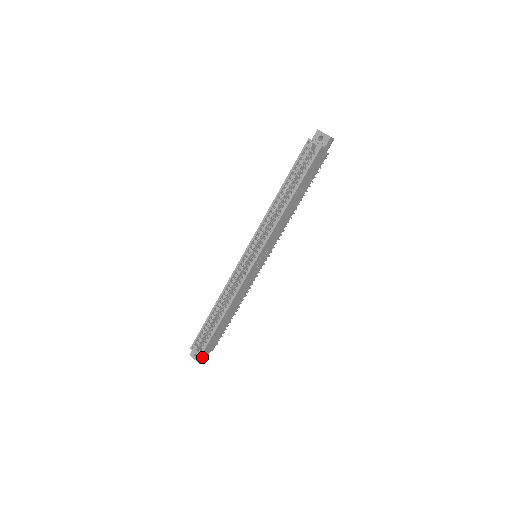
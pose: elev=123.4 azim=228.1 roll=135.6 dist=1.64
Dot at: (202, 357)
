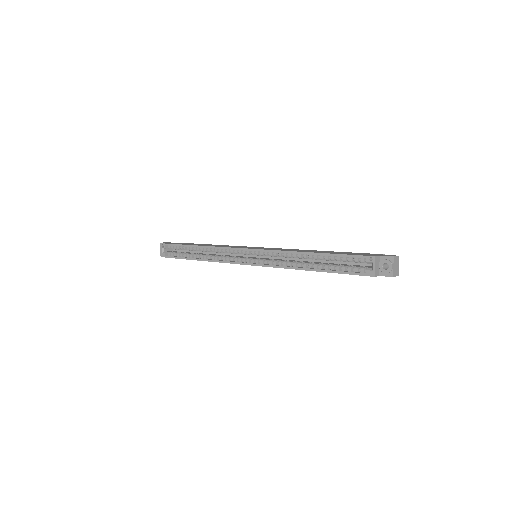
Dot at: occluded
